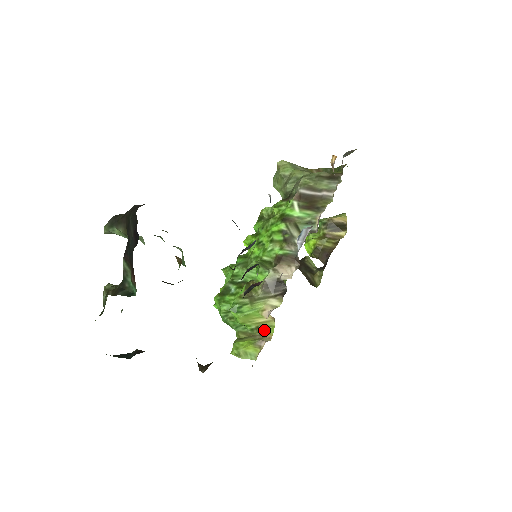
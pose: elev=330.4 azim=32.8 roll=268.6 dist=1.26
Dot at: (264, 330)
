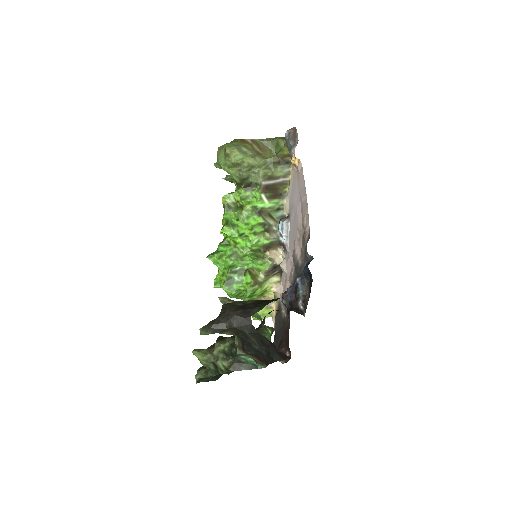
Dot at: (266, 294)
